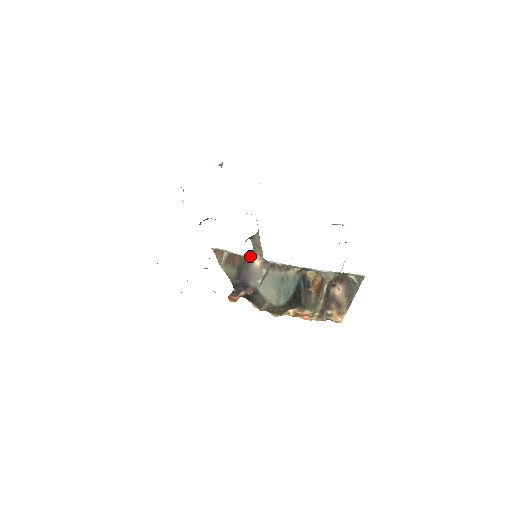
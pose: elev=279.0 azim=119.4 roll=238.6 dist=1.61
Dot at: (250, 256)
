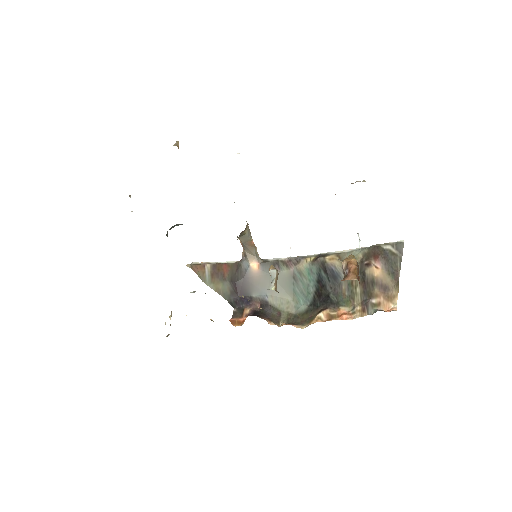
Dot at: (242, 260)
